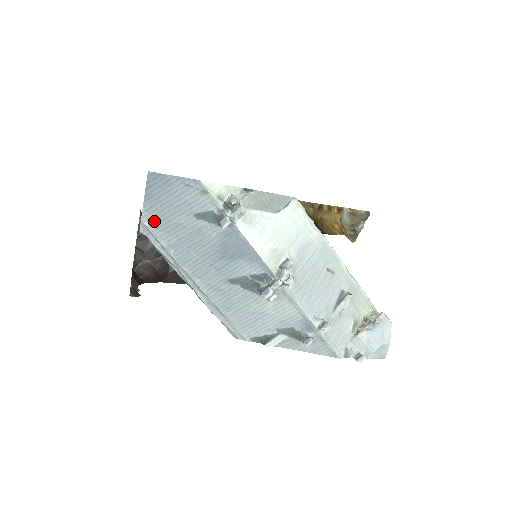
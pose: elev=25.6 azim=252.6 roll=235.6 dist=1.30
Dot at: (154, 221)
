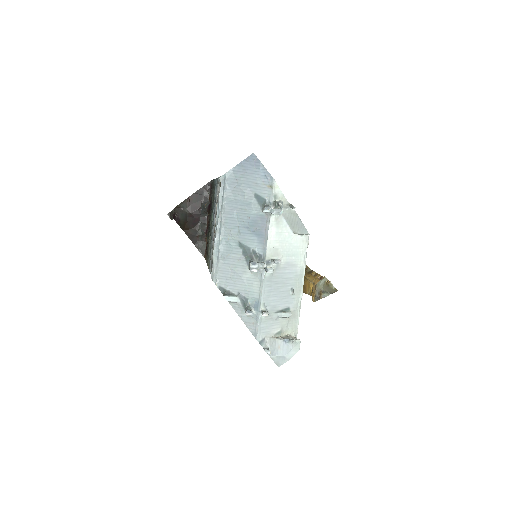
Dot at: (232, 179)
